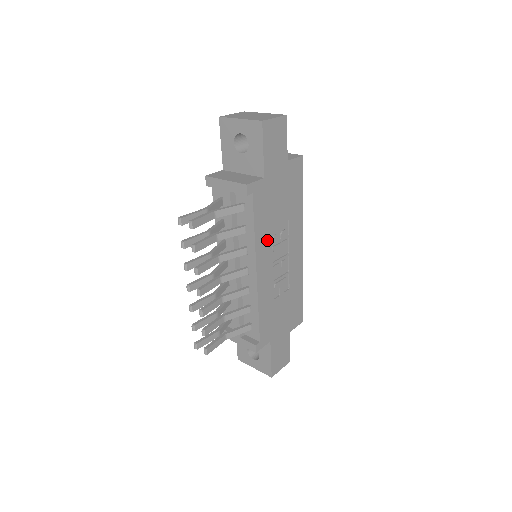
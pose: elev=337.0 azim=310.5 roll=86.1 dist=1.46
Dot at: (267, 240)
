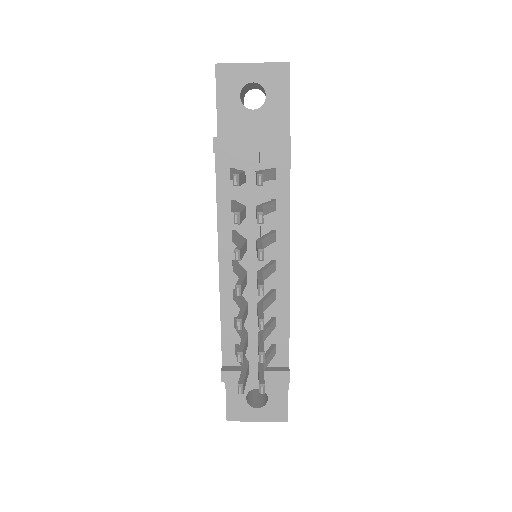
Dot at: occluded
